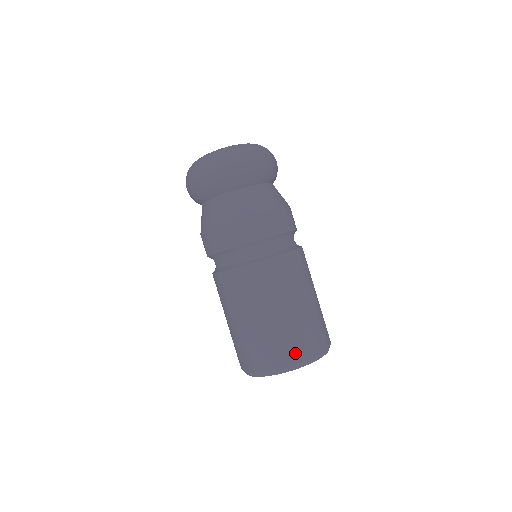
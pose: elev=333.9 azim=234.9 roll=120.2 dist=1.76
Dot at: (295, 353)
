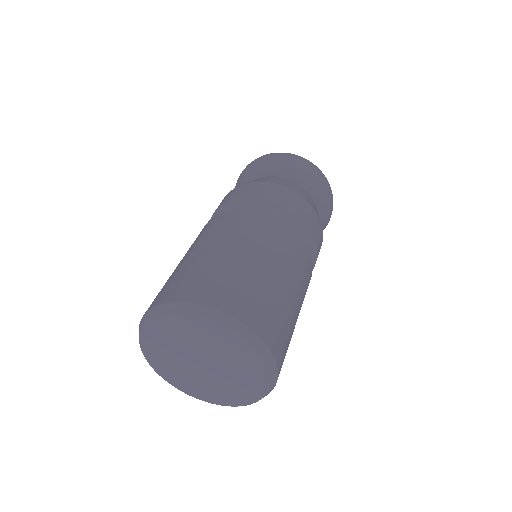
Dot at: (178, 291)
